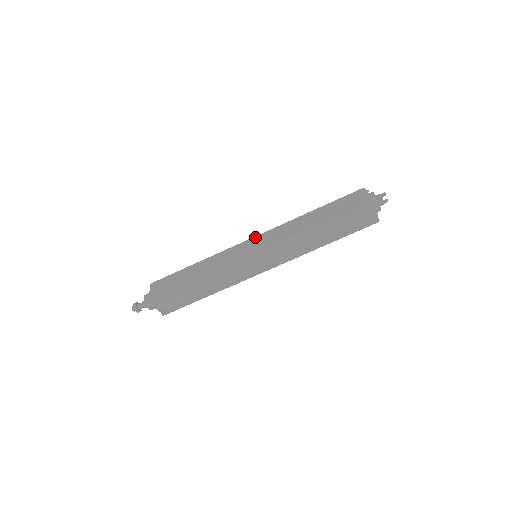
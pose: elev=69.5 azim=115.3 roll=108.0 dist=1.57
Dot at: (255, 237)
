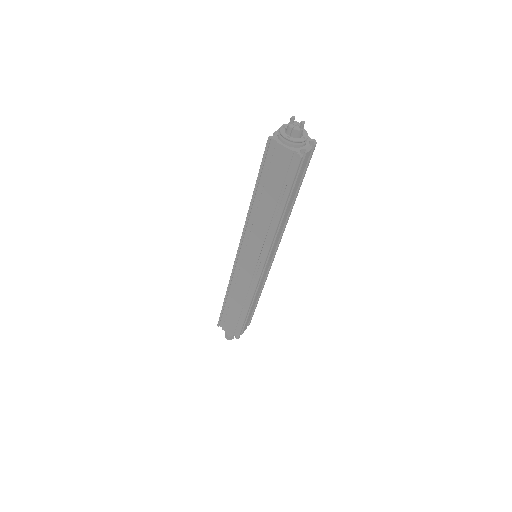
Dot at: occluded
